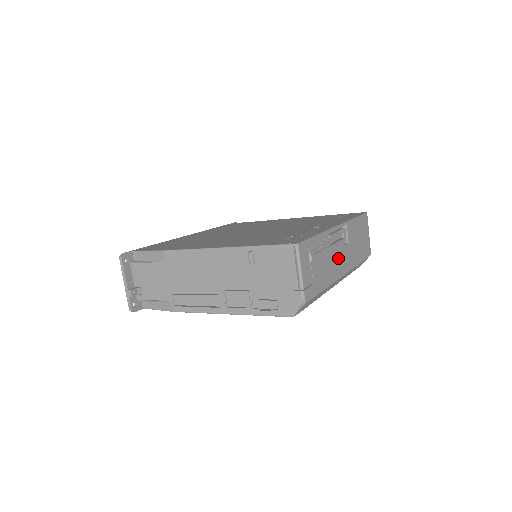
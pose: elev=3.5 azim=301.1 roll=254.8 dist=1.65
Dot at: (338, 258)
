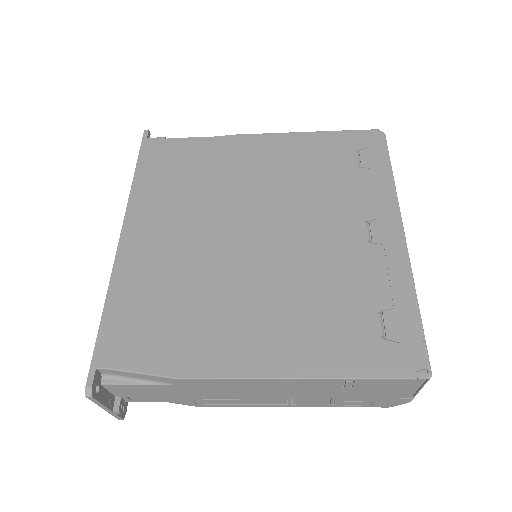
Dot at: occluded
